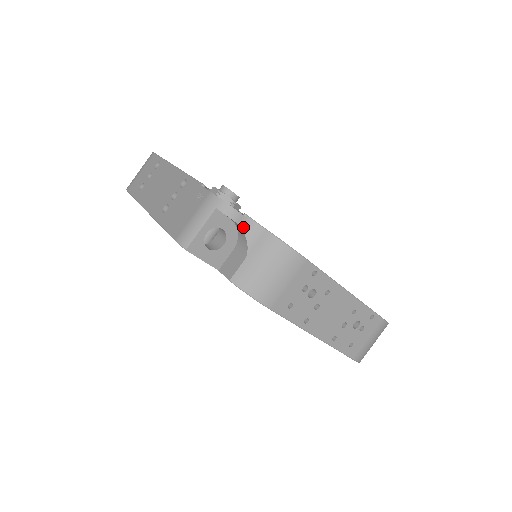
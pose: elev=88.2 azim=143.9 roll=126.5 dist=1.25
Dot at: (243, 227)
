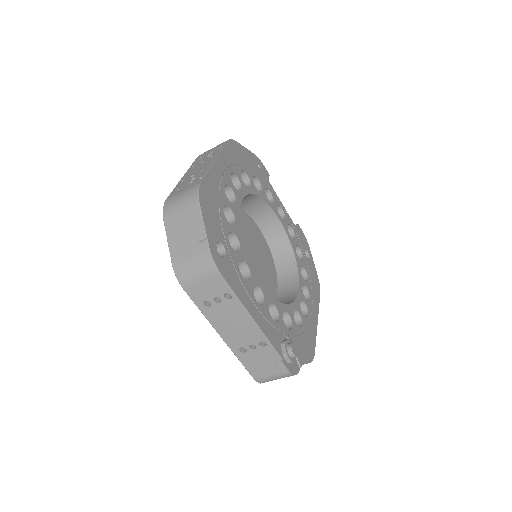
Dot at: occluded
